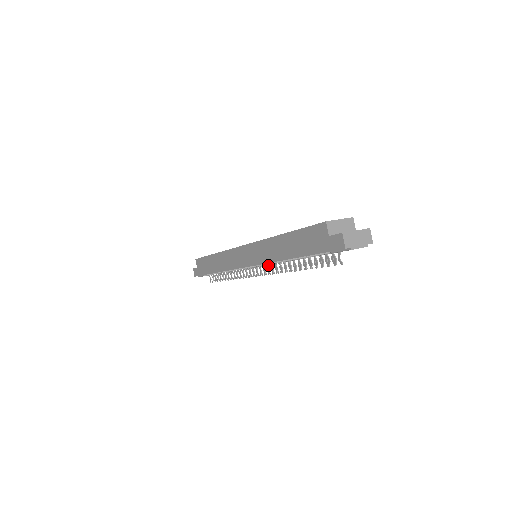
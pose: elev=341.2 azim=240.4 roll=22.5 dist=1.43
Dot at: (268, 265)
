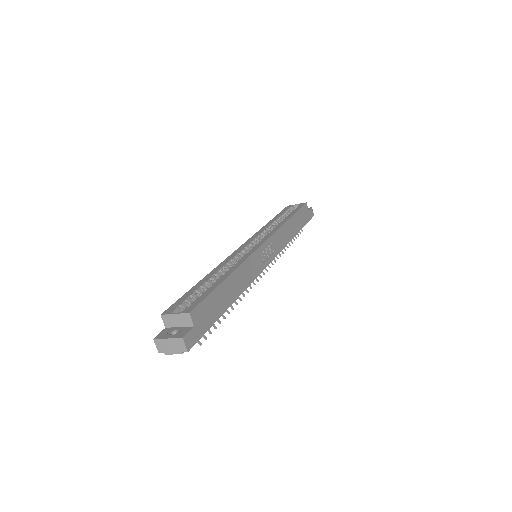
Dot at: occluded
